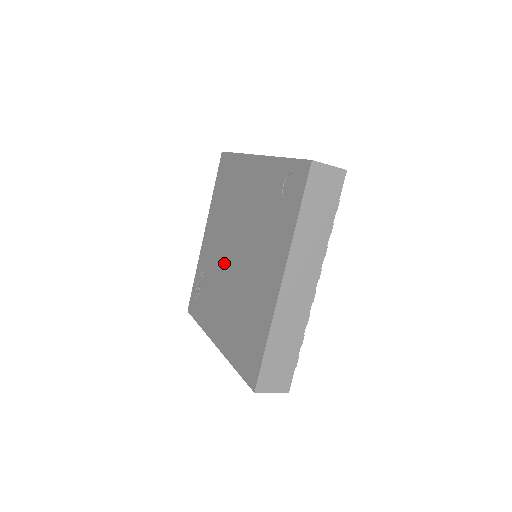
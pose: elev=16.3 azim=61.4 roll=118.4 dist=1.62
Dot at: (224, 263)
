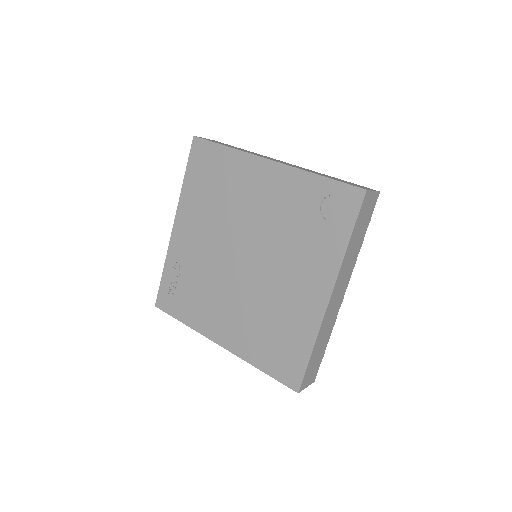
Dot at: (223, 265)
